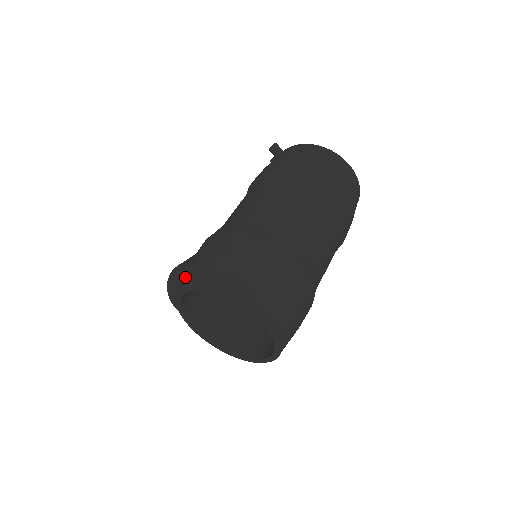
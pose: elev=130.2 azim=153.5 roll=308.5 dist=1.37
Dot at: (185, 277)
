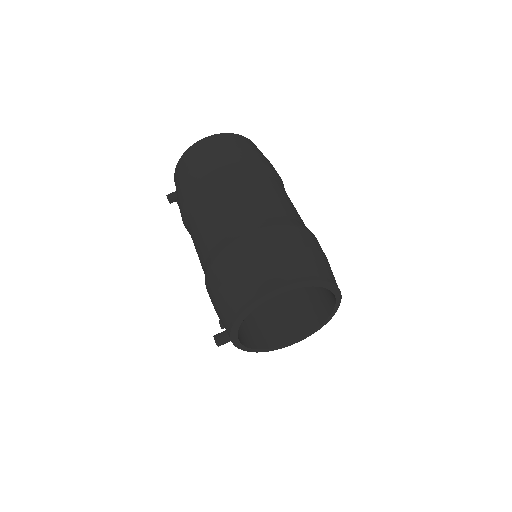
Dot at: (225, 337)
